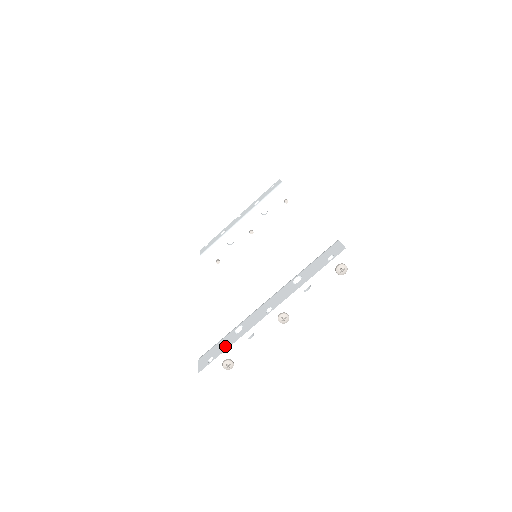
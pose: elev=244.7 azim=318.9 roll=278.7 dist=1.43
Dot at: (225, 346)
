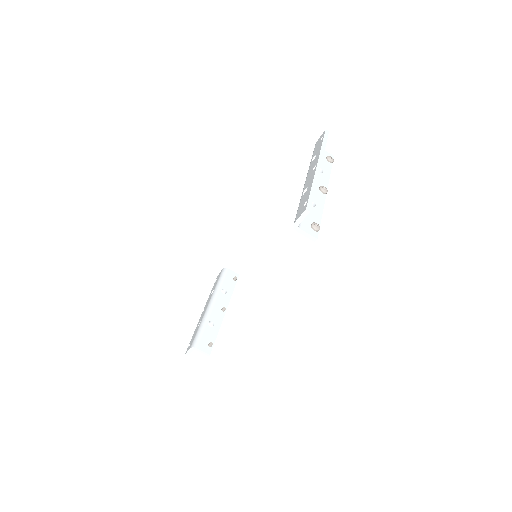
Dot at: (307, 194)
